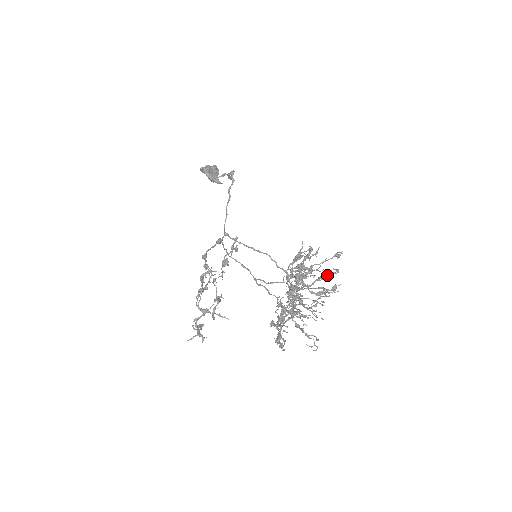
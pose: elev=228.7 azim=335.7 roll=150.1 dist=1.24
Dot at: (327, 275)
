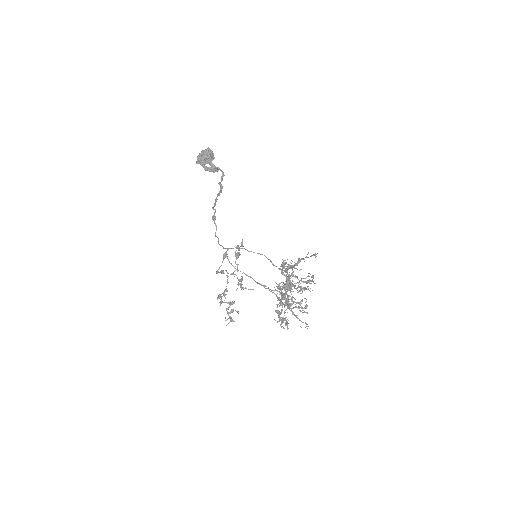
Dot at: occluded
